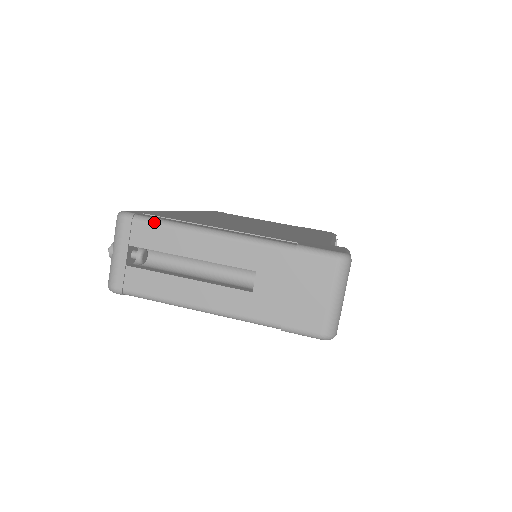
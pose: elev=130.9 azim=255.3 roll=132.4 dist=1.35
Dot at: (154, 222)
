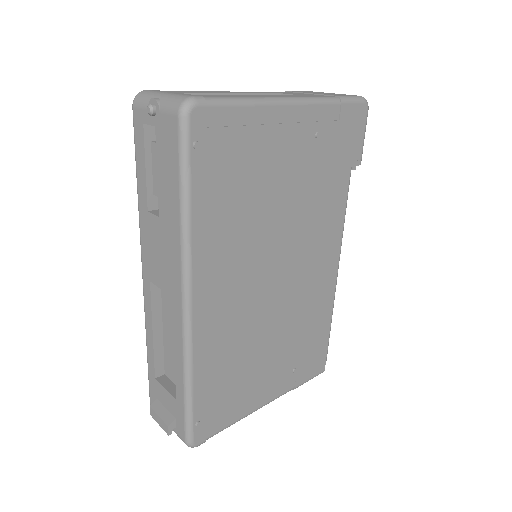
Dot at: occluded
